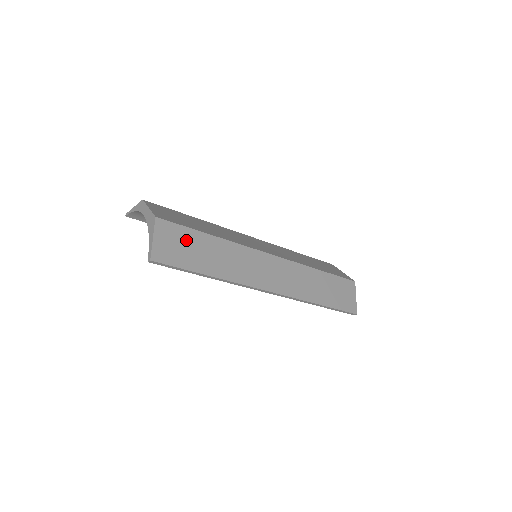
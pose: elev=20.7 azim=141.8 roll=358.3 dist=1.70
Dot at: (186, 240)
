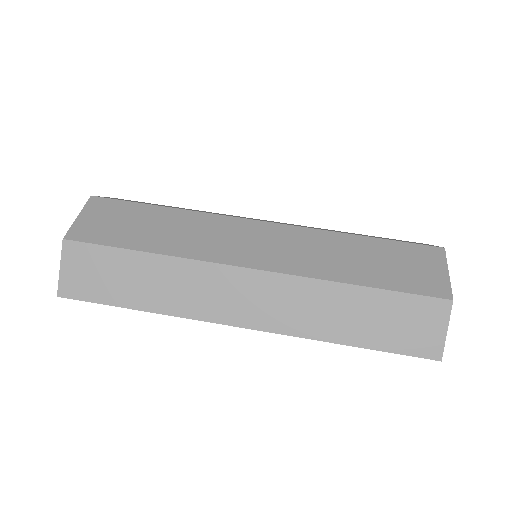
Dot at: (105, 264)
